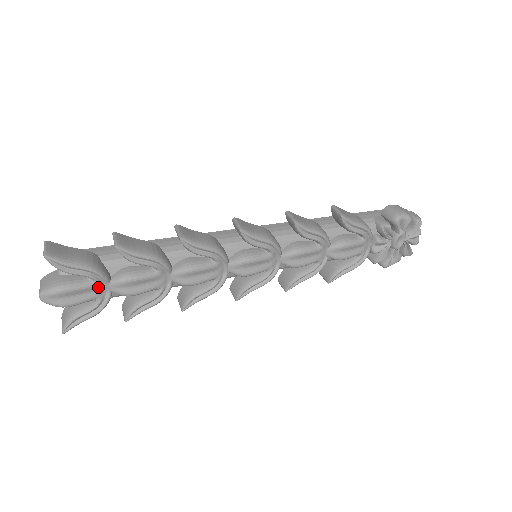
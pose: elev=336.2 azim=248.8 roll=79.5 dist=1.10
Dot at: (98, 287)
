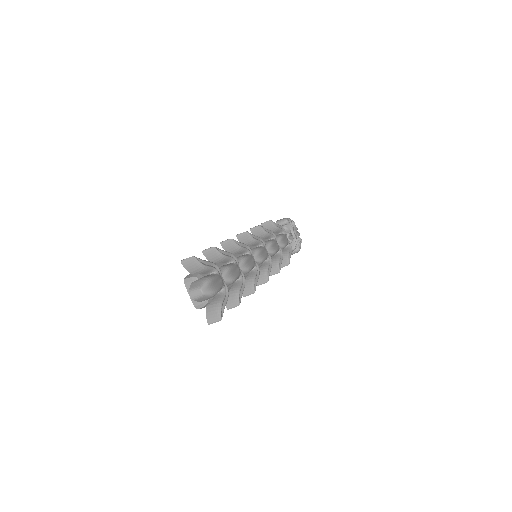
Dot at: (220, 278)
